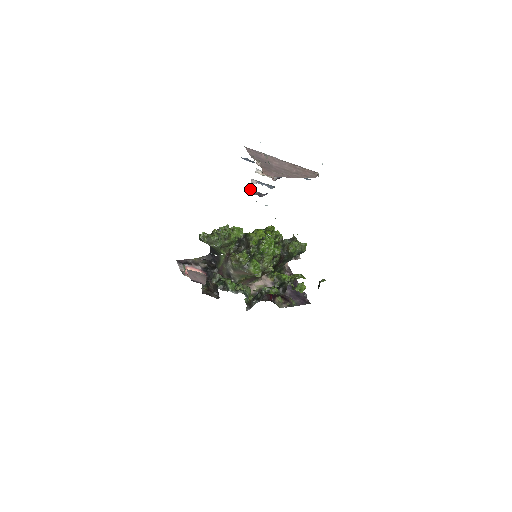
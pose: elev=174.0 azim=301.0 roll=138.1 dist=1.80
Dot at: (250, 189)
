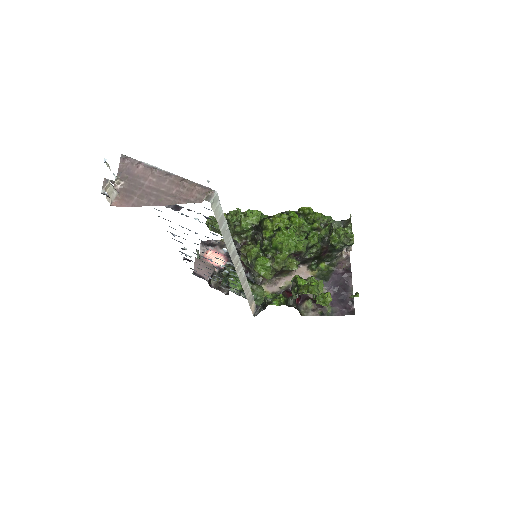
Dot at: occluded
